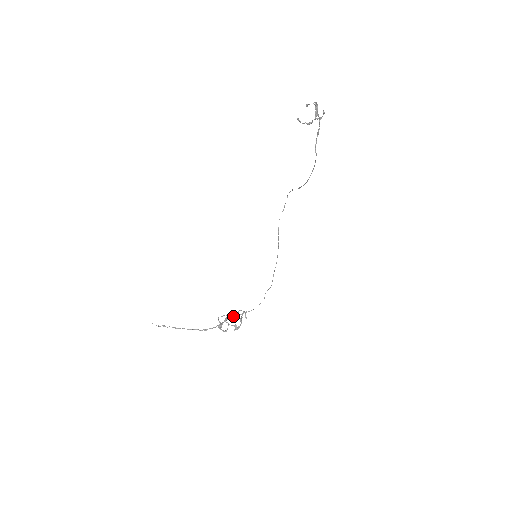
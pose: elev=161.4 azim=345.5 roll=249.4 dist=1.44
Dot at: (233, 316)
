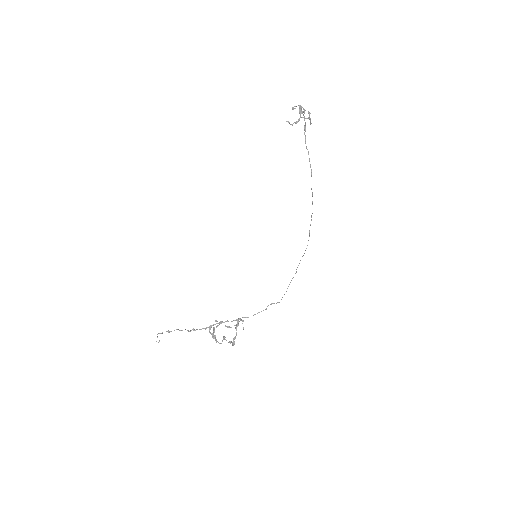
Dot at: (227, 321)
